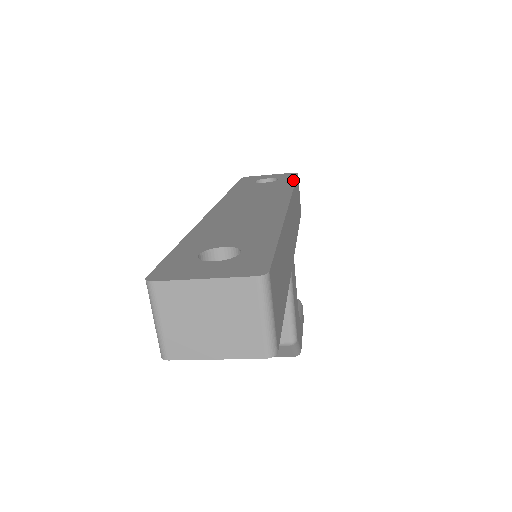
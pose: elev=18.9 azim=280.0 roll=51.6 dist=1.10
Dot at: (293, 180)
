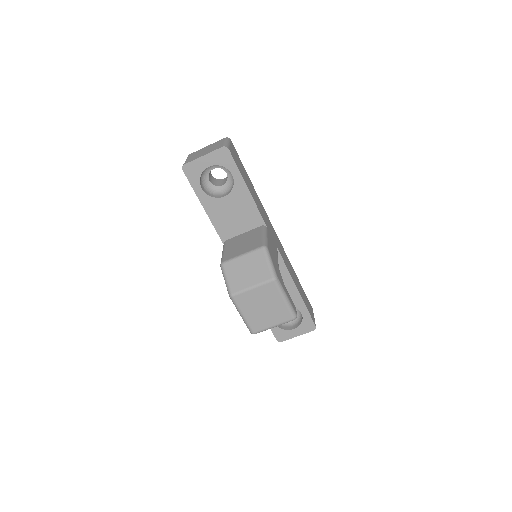
Dot at: occluded
